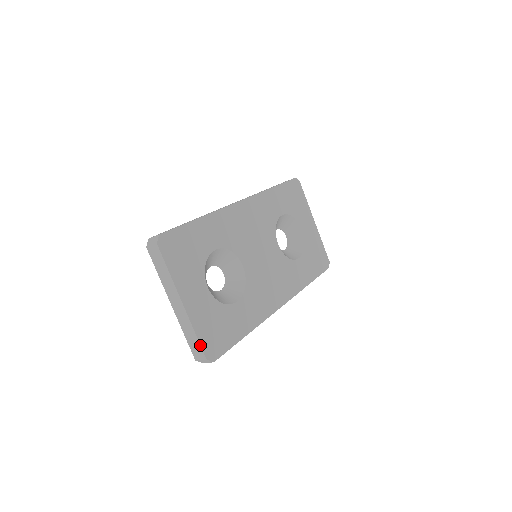
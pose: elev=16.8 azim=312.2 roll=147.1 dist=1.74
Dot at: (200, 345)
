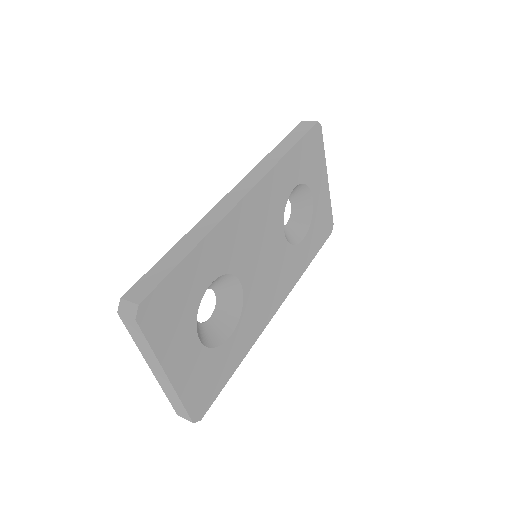
Dot at: (187, 412)
